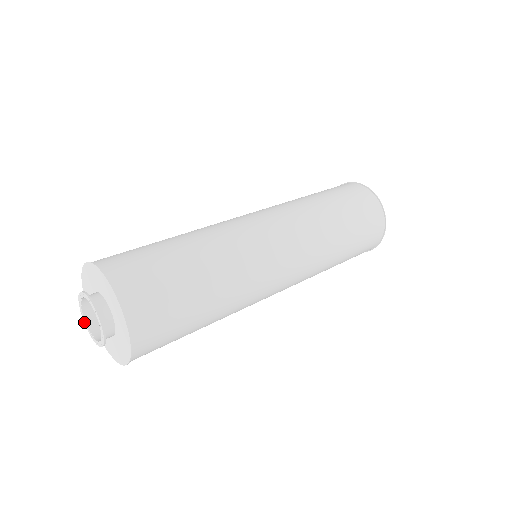
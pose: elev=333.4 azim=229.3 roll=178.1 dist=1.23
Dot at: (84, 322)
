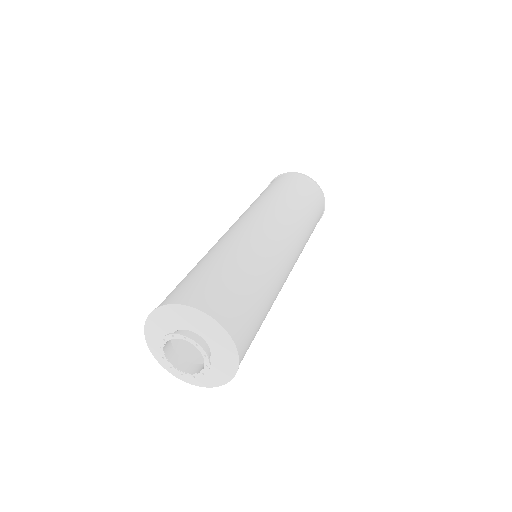
Dot at: (161, 354)
